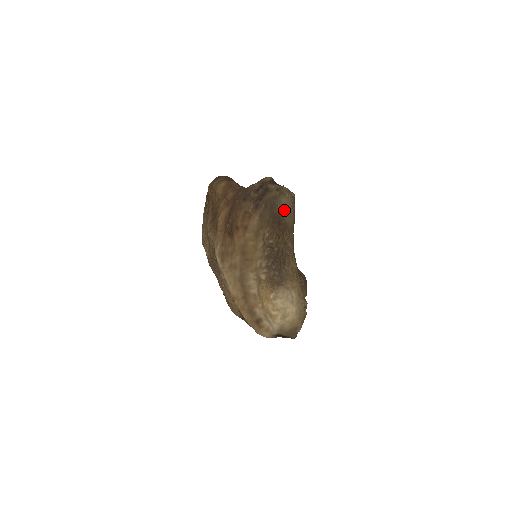
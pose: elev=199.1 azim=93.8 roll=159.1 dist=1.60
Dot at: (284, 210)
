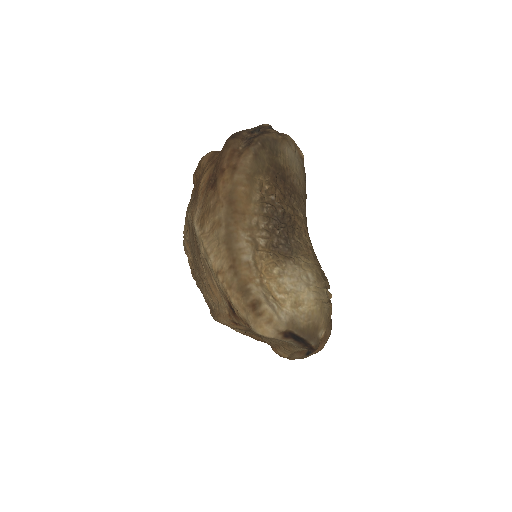
Dot at: (290, 166)
